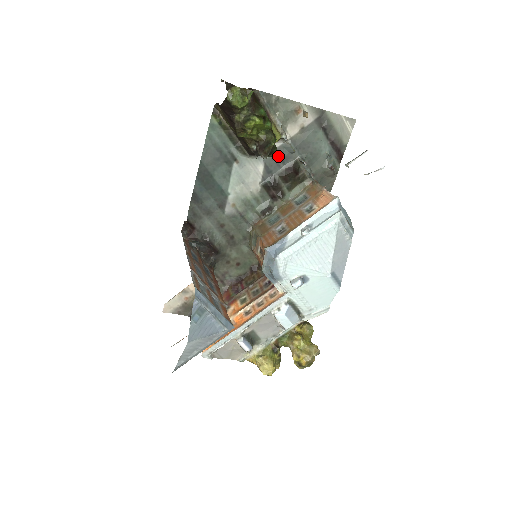
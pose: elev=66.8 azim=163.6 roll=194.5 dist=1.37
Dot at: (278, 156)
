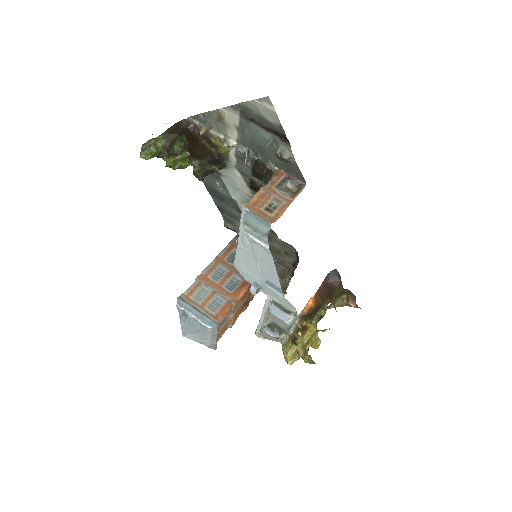
Dot at: (241, 159)
